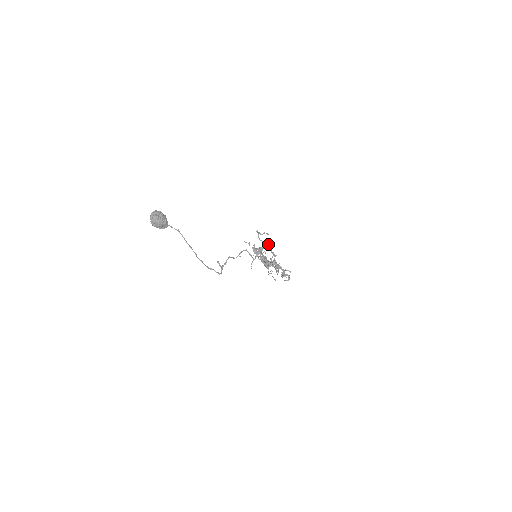
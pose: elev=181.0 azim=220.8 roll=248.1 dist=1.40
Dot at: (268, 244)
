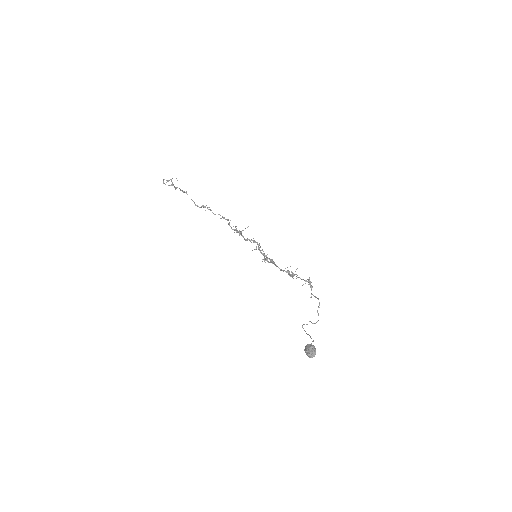
Dot at: (173, 184)
